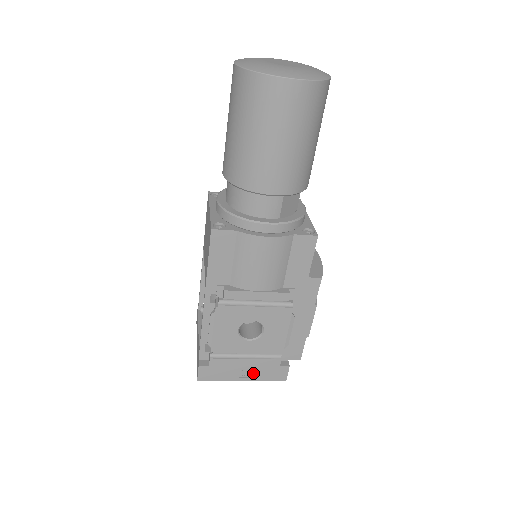
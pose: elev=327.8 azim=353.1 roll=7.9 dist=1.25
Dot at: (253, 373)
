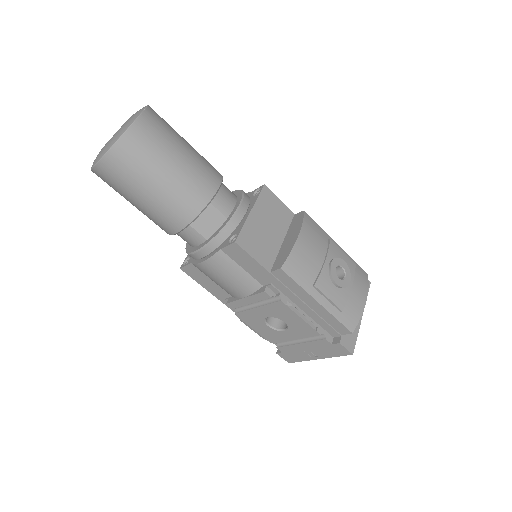
Dot at: (319, 352)
